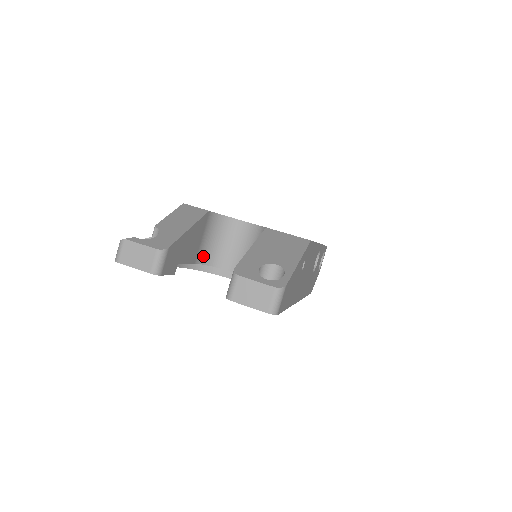
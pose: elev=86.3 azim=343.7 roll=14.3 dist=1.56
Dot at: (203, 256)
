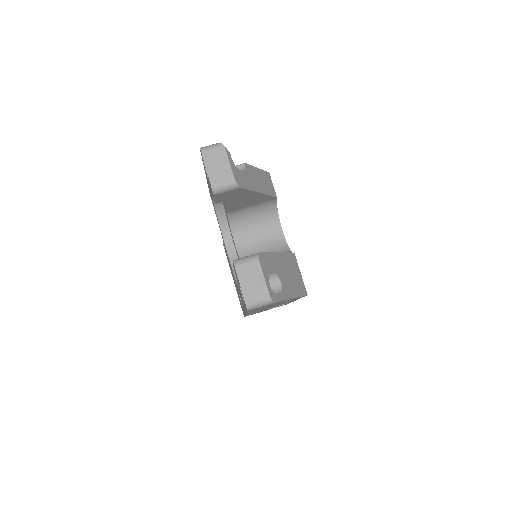
Dot at: (235, 215)
